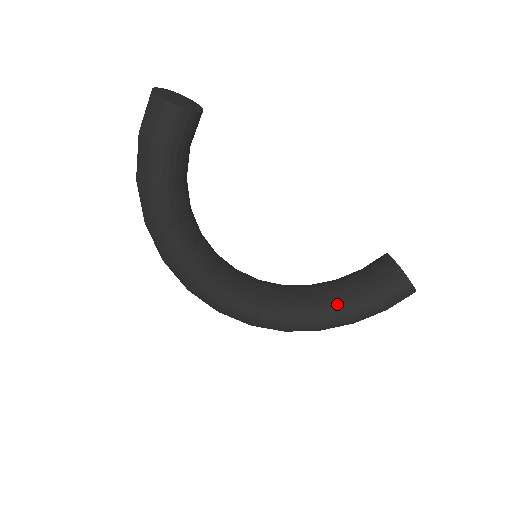
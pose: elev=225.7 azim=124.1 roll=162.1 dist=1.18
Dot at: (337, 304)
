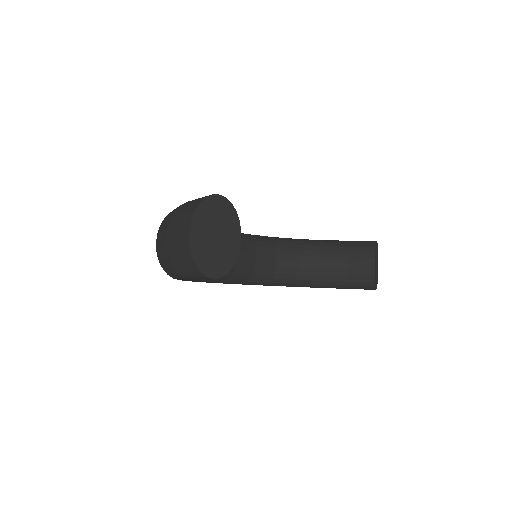
Dot at: (311, 280)
